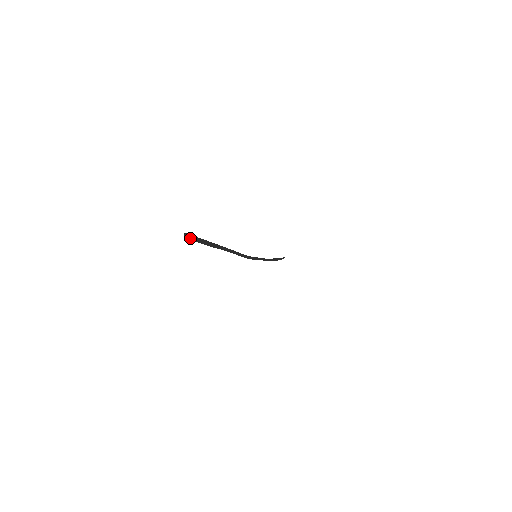
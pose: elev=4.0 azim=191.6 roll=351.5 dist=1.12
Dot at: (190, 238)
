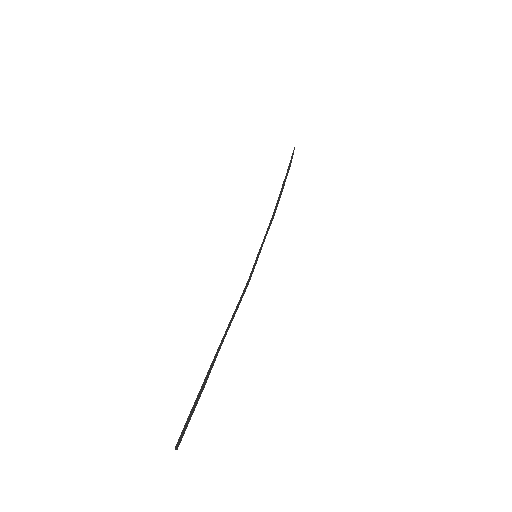
Dot at: (182, 436)
